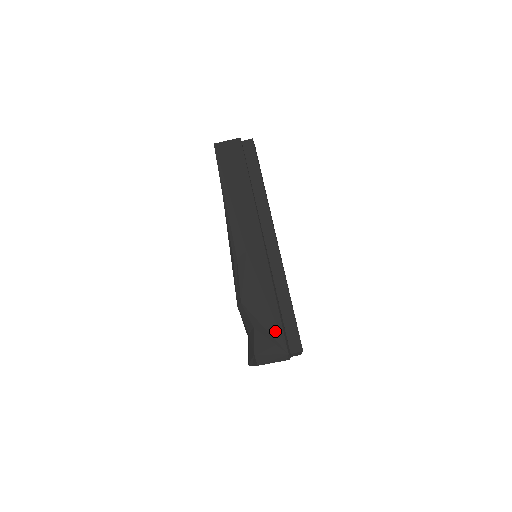
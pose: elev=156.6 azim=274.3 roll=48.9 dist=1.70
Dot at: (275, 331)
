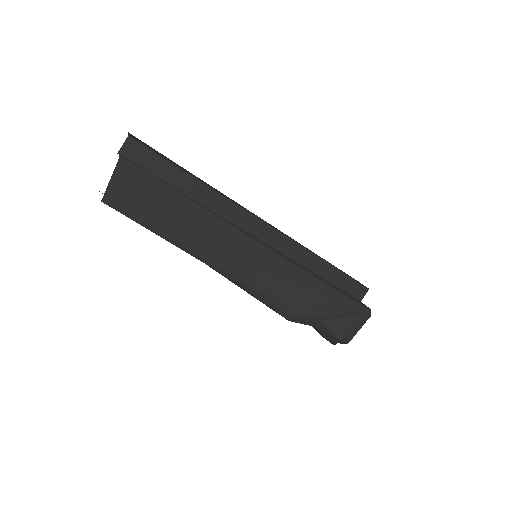
Dot at: (343, 307)
